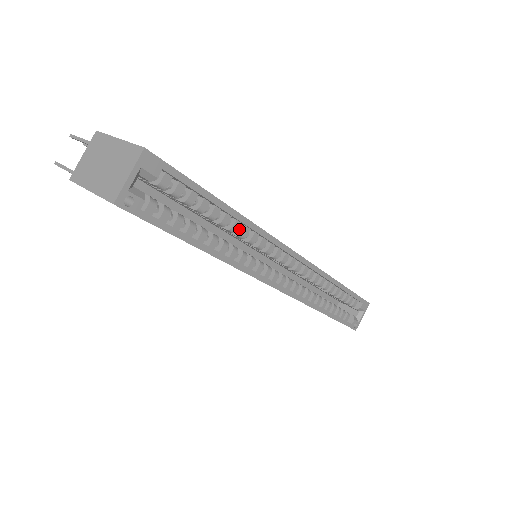
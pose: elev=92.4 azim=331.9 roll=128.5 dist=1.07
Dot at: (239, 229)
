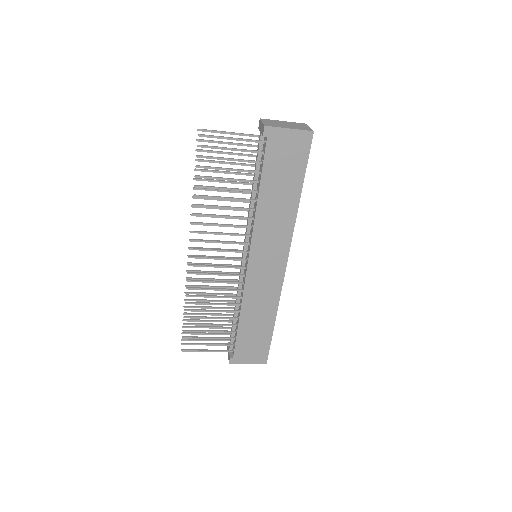
Dot at: occluded
